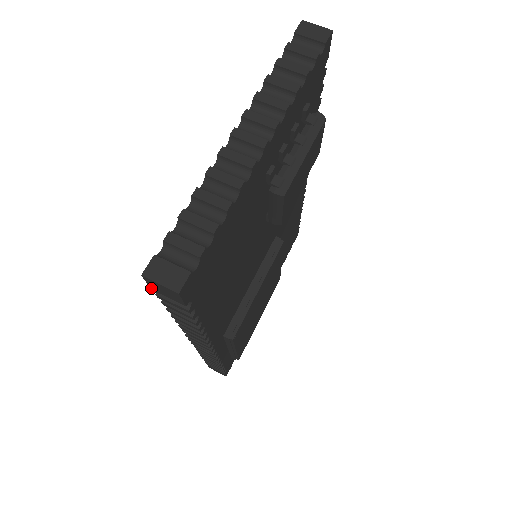
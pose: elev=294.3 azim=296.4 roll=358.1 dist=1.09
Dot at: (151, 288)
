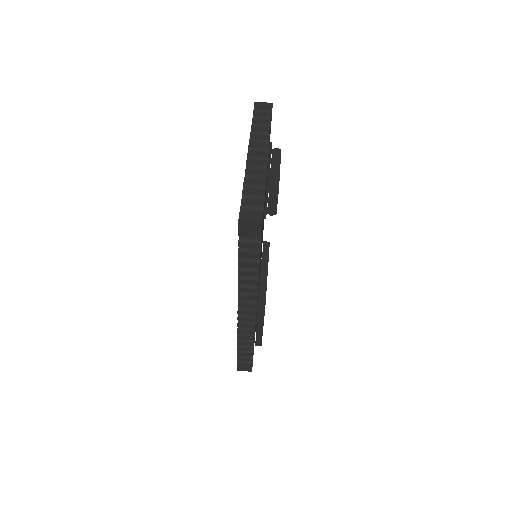
Dot at: (239, 234)
